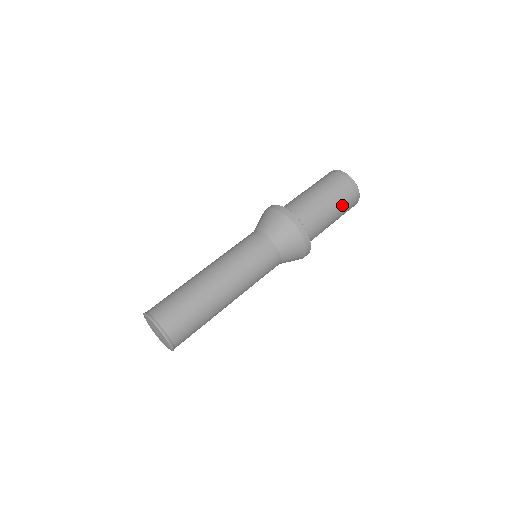
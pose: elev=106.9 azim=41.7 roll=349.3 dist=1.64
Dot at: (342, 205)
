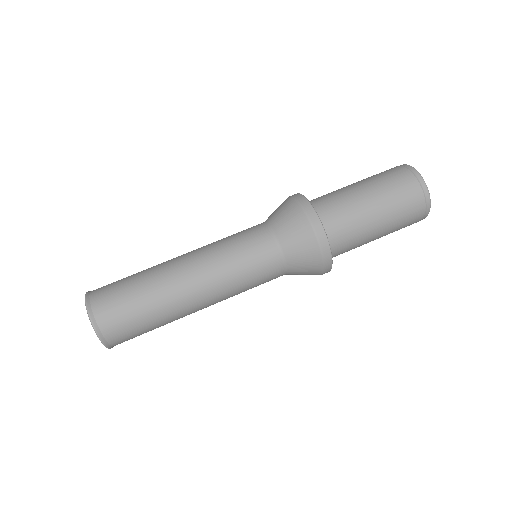
Dot at: (397, 227)
